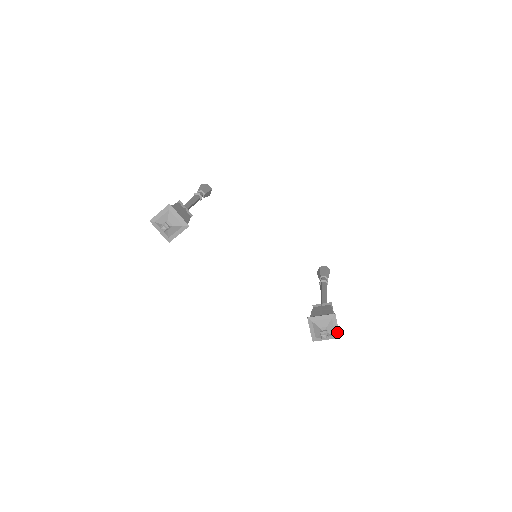
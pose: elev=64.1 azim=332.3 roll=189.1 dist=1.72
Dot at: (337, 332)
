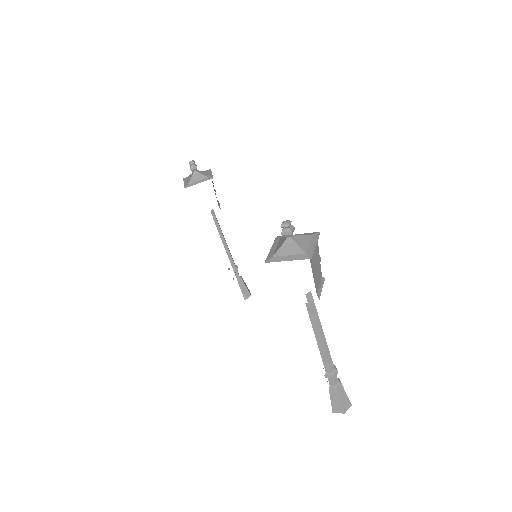
Dot at: (311, 251)
